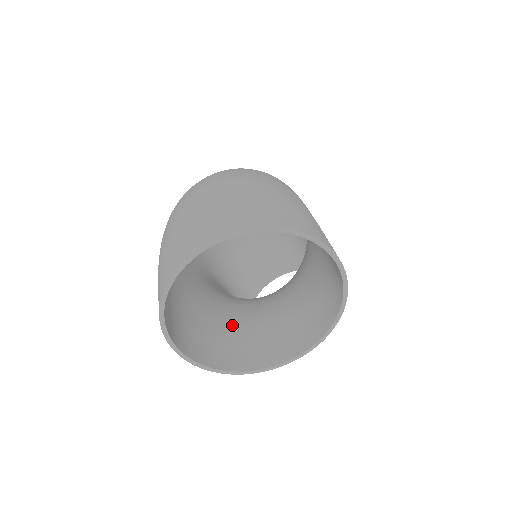
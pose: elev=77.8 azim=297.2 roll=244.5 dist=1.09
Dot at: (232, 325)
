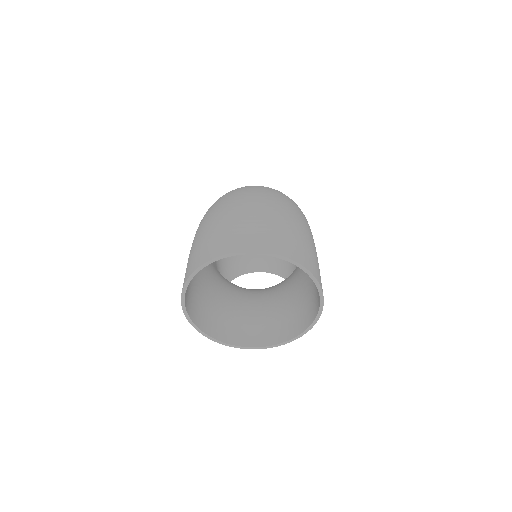
Dot at: (221, 303)
